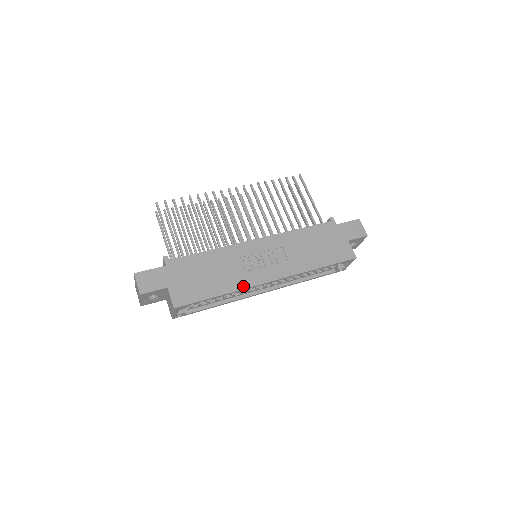
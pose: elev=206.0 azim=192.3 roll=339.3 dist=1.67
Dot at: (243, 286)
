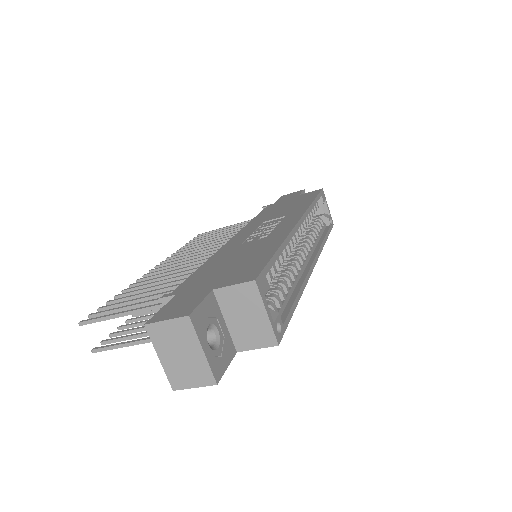
Dot at: (284, 234)
